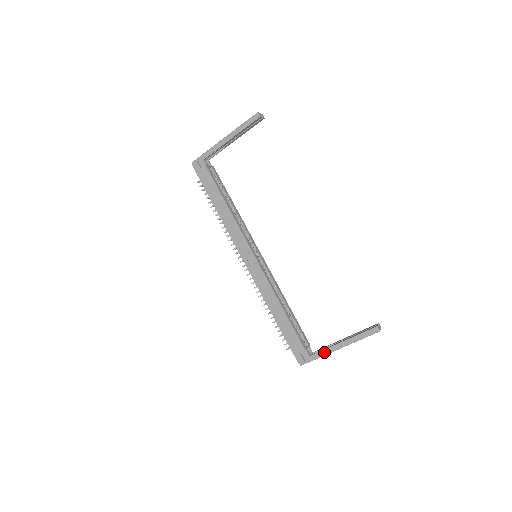
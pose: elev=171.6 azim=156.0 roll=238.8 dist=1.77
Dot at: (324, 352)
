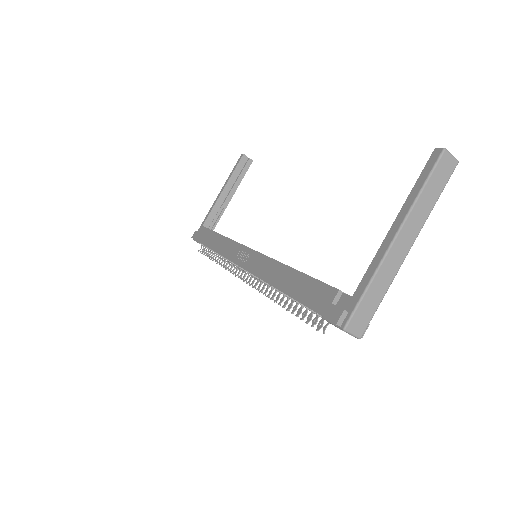
Dot at: (373, 266)
